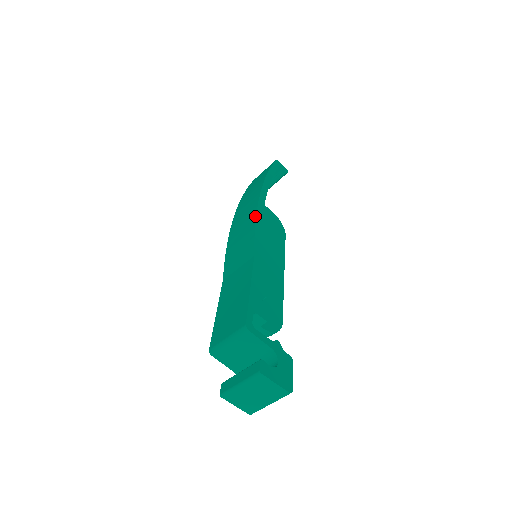
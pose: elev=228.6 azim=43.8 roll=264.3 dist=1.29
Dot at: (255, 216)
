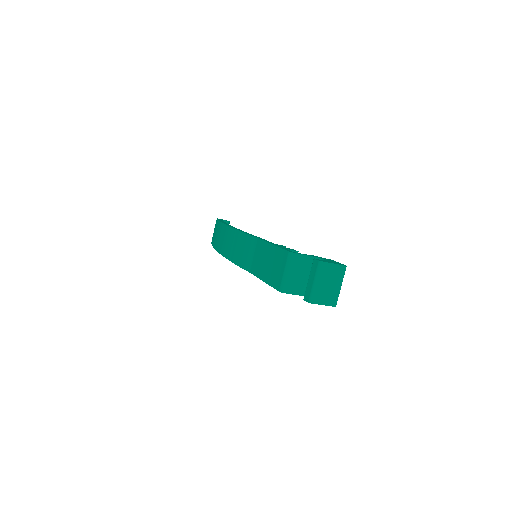
Dot at: (237, 231)
